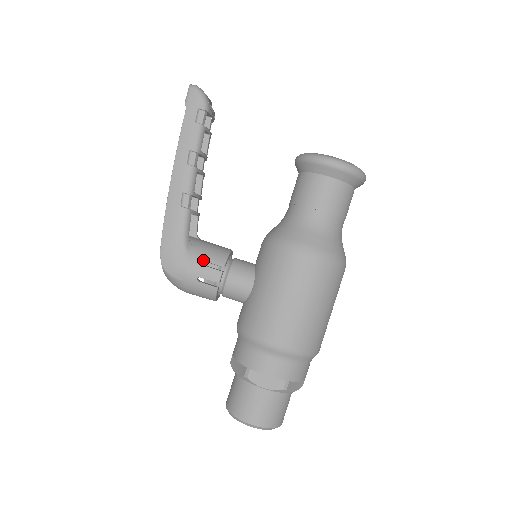
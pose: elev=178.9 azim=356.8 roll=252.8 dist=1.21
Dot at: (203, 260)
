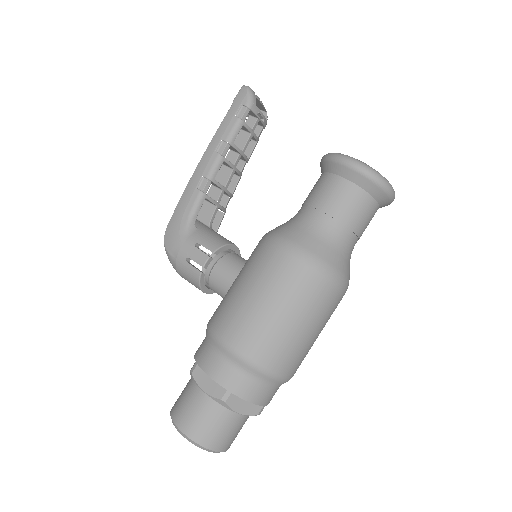
Dot at: (198, 242)
